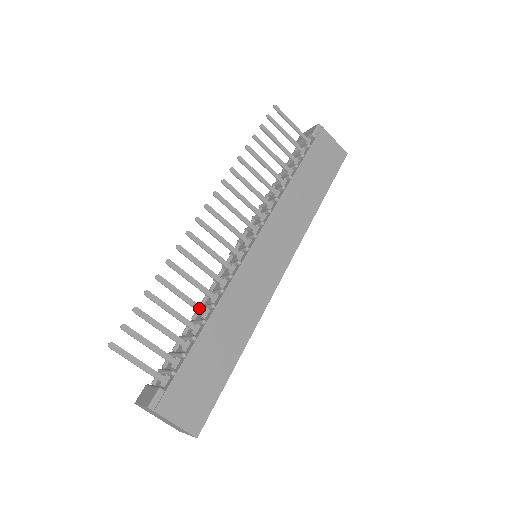
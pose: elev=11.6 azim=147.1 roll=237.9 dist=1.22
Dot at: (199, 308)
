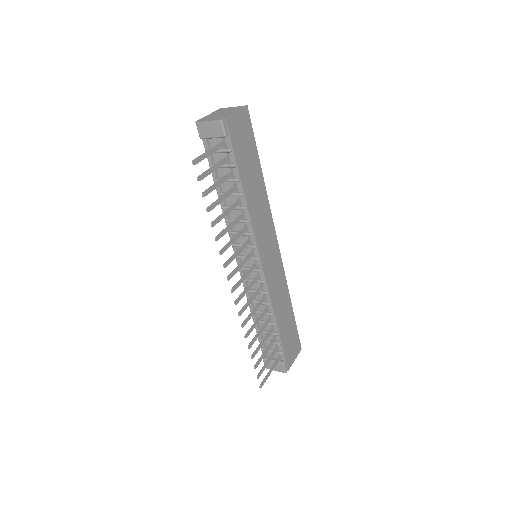
Dot at: (267, 323)
